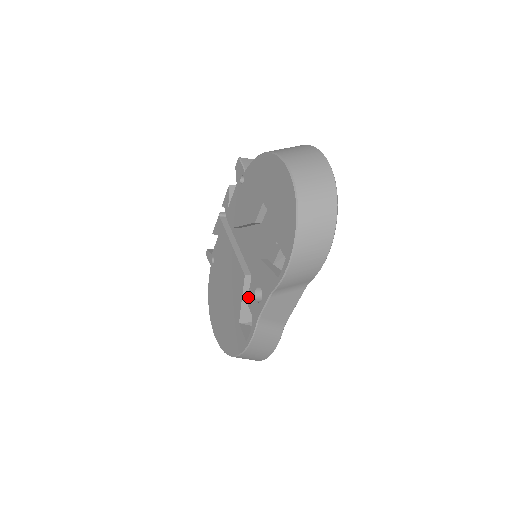
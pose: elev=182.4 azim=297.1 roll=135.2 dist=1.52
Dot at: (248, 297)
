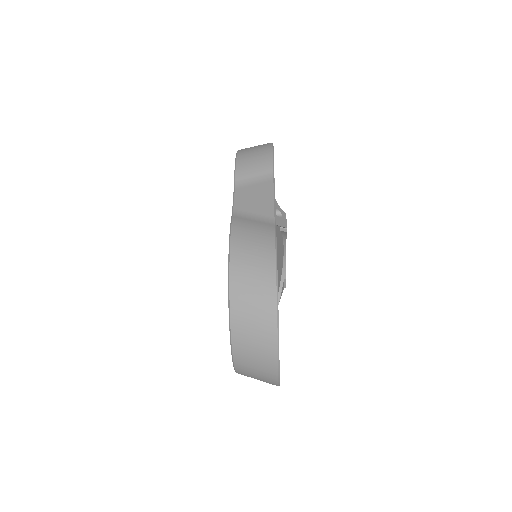
Dot at: occluded
